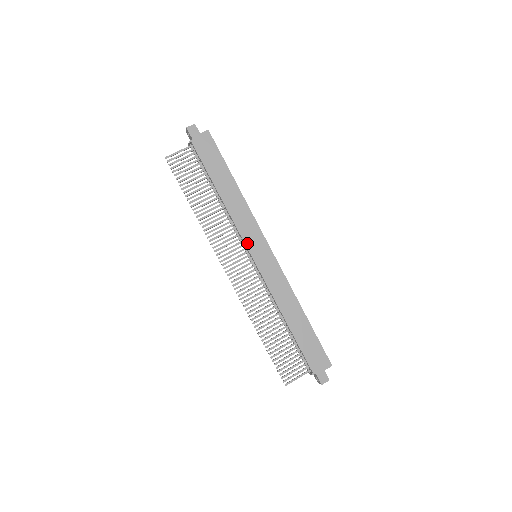
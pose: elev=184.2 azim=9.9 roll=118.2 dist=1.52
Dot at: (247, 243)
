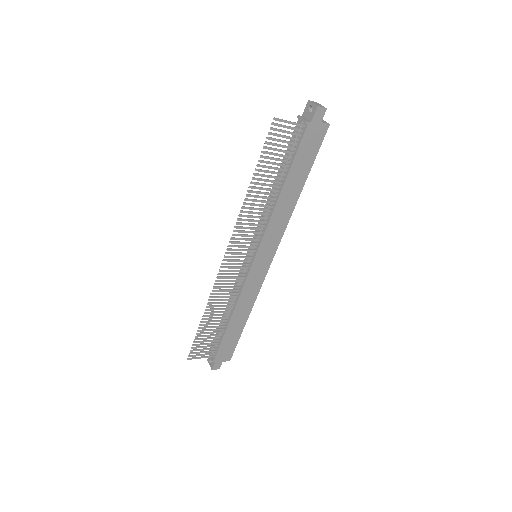
Dot at: (262, 245)
